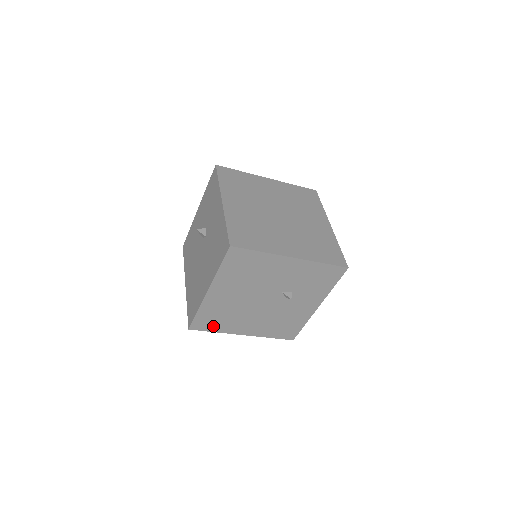
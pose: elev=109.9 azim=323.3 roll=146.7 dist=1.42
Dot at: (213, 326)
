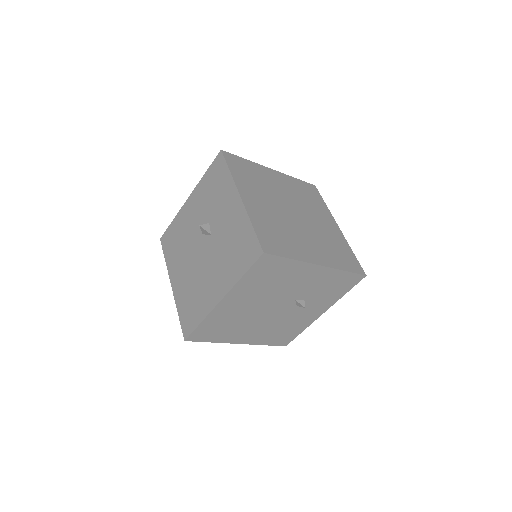
Dot at: (212, 336)
